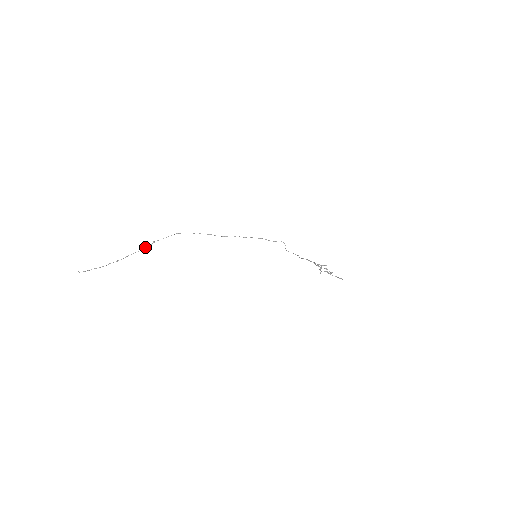
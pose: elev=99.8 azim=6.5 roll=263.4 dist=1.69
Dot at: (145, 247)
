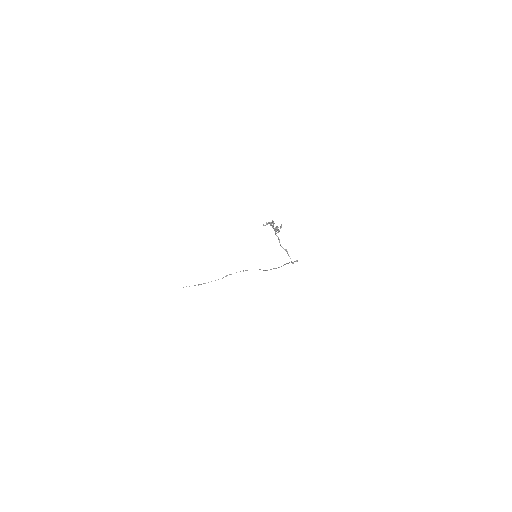
Dot at: occluded
